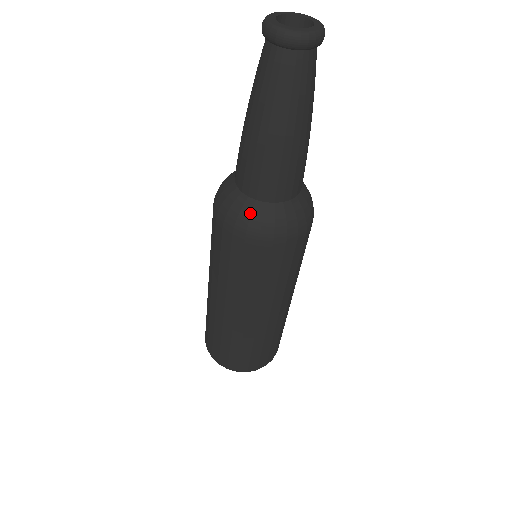
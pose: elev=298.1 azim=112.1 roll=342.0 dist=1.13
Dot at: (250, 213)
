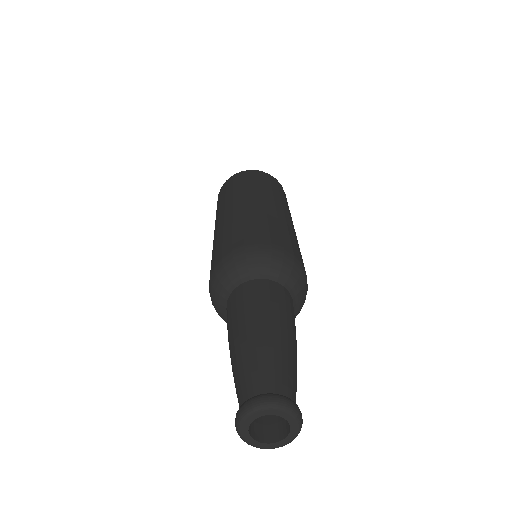
Dot at: occluded
